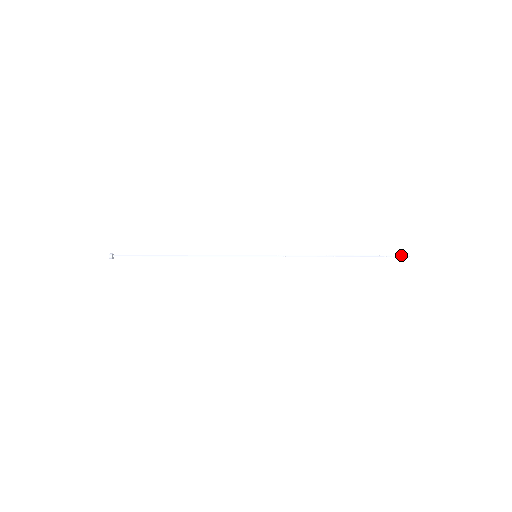
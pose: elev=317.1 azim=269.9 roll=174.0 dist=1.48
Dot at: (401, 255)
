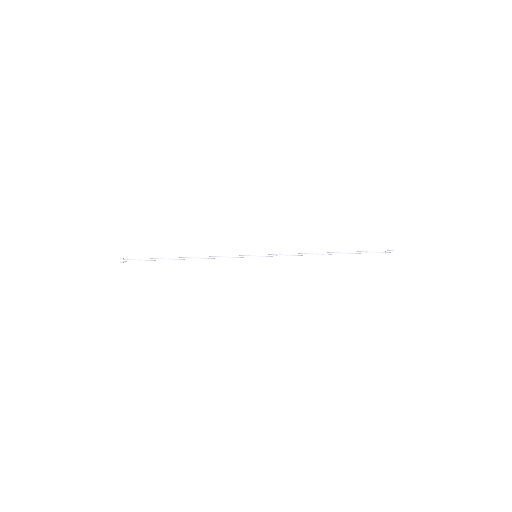
Dot at: (386, 252)
